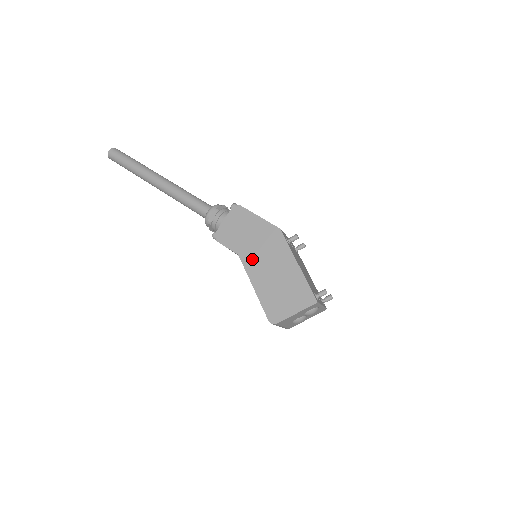
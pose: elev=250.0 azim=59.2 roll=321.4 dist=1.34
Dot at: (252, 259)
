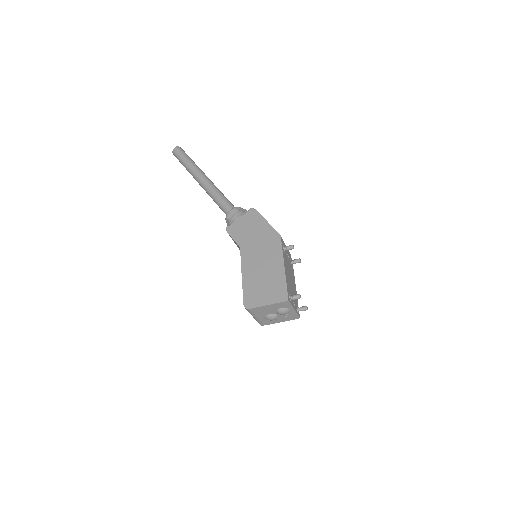
Dot at: (249, 253)
